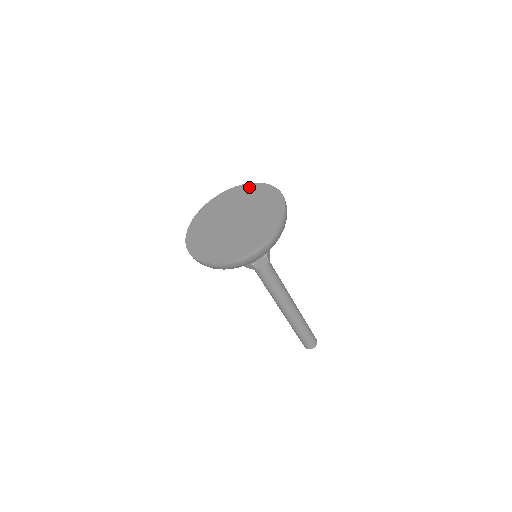
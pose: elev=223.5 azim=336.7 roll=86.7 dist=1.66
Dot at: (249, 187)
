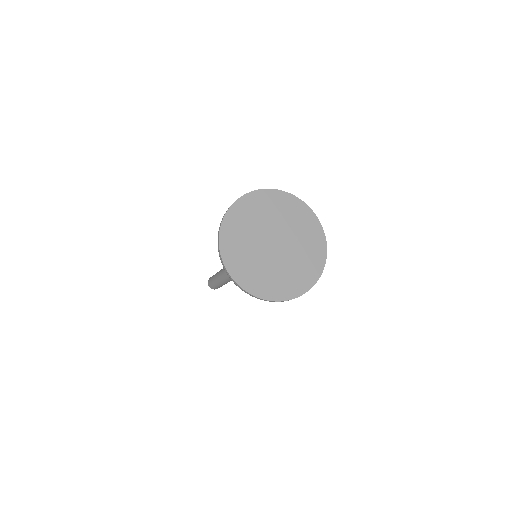
Dot at: (267, 195)
